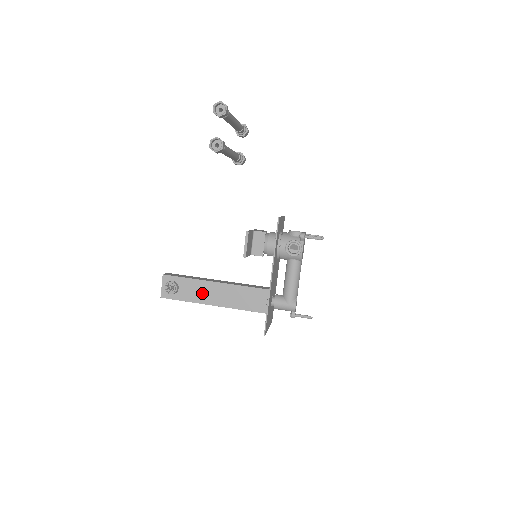
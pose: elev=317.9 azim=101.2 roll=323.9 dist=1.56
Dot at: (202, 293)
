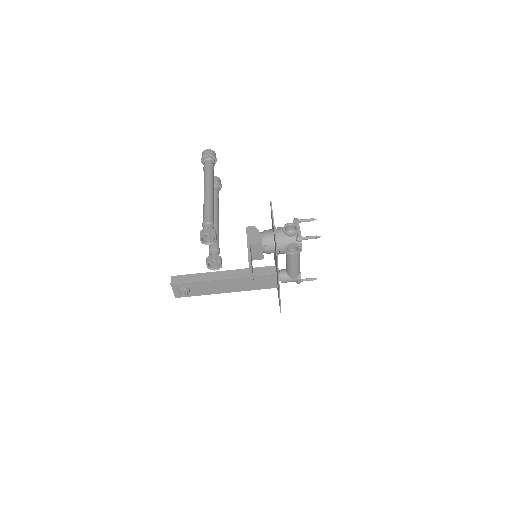
Dot at: (213, 288)
